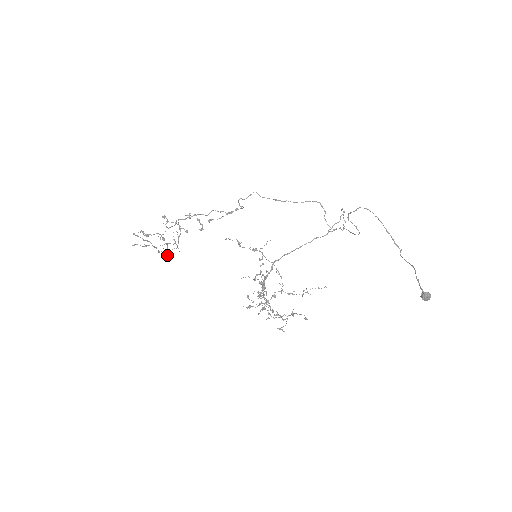
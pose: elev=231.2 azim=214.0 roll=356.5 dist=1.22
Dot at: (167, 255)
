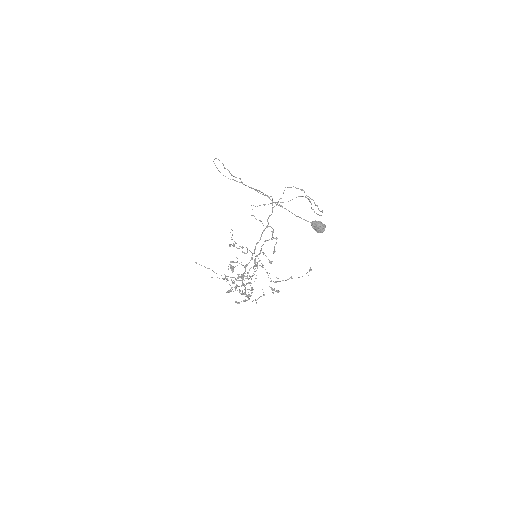
Dot at: (234, 282)
